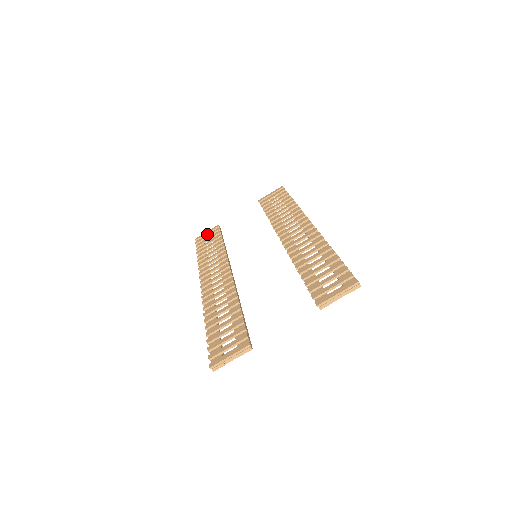
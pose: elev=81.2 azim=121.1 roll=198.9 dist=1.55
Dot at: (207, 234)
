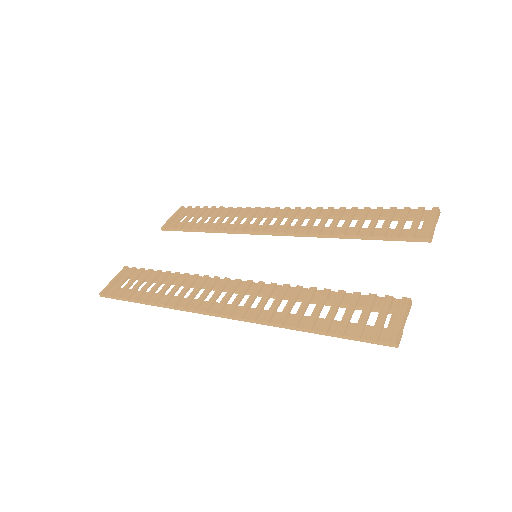
Dot at: (116, 281)
